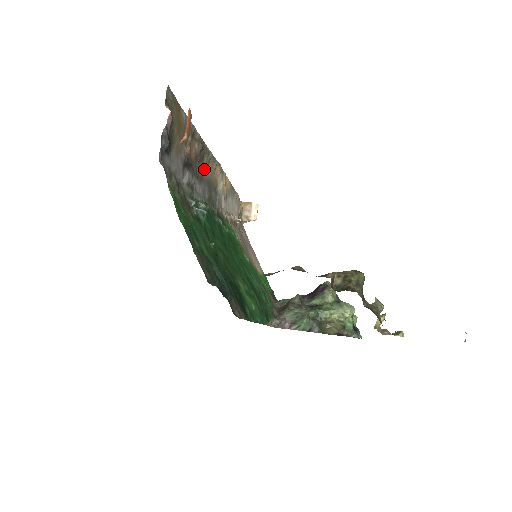
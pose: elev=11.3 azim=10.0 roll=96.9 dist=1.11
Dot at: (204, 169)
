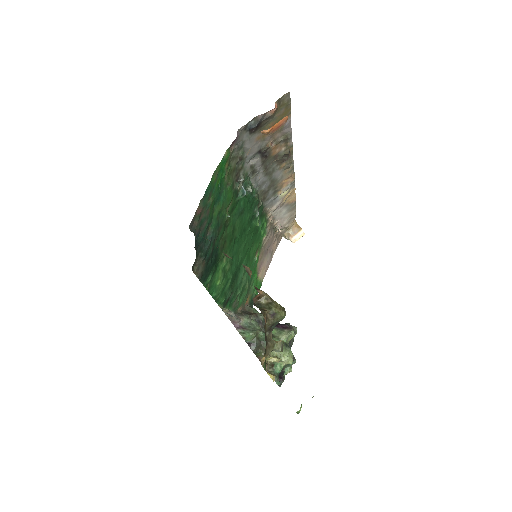
Dot at: (277, 169)
